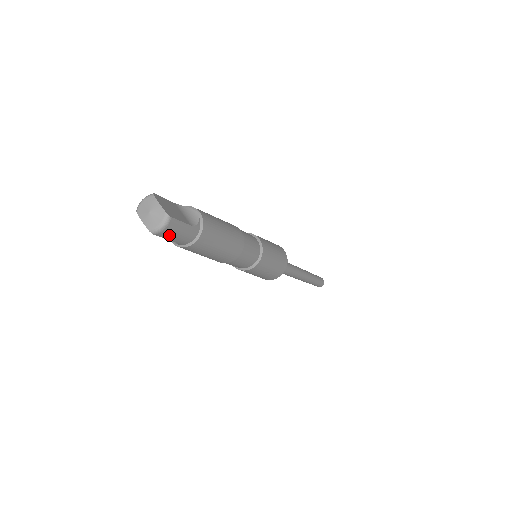
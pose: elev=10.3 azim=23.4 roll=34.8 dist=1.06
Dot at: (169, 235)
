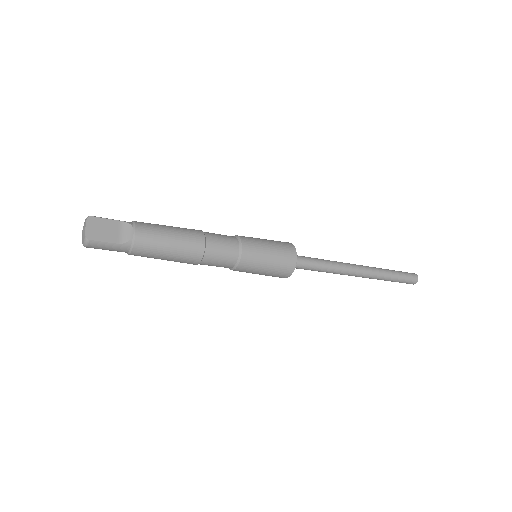
Dot at: (98, 248)
